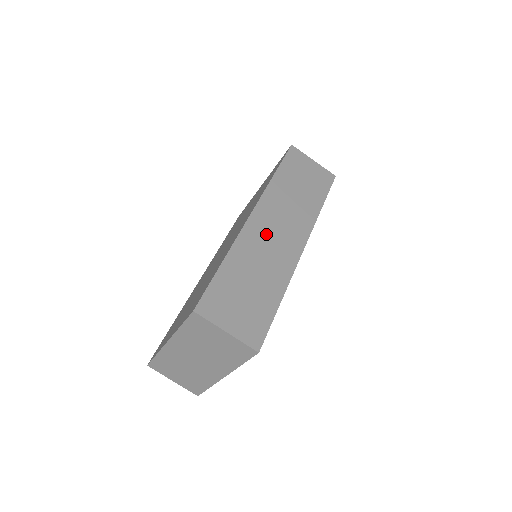
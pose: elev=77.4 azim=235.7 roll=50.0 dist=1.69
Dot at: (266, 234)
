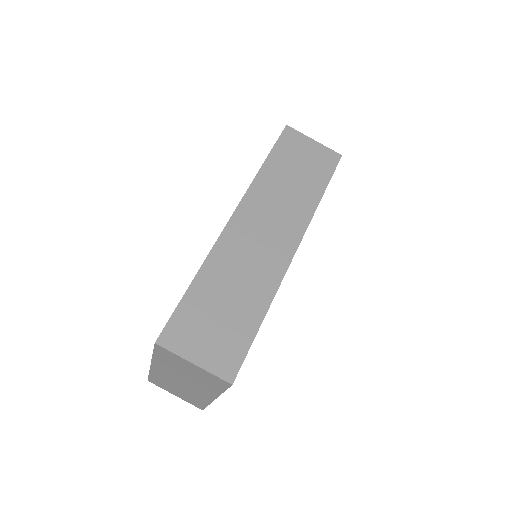
Dot at: (248, 240)
